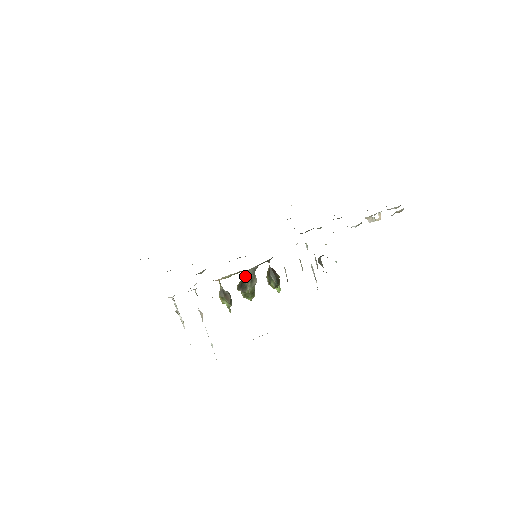
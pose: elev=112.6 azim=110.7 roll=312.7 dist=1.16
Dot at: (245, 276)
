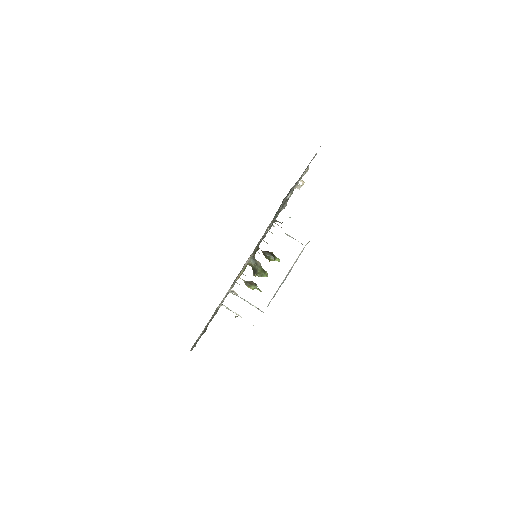
Dot at: (251, 265)
